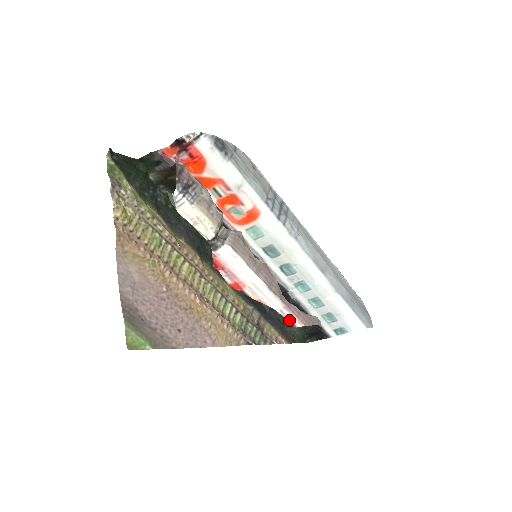
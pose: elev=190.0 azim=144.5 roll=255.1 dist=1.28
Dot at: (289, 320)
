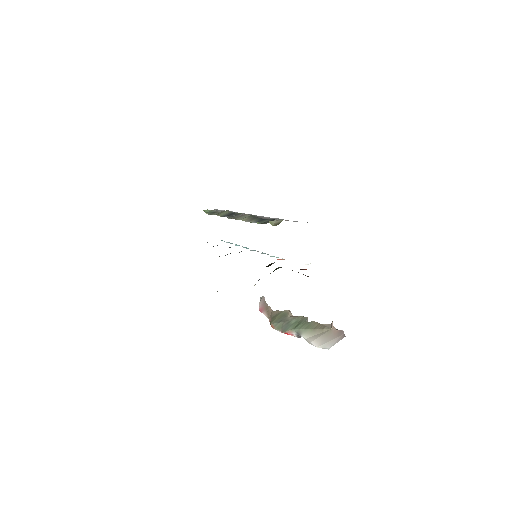
Dot at: (264, 314)
